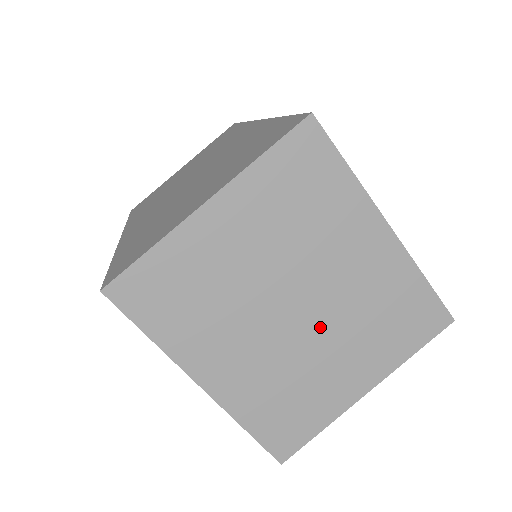
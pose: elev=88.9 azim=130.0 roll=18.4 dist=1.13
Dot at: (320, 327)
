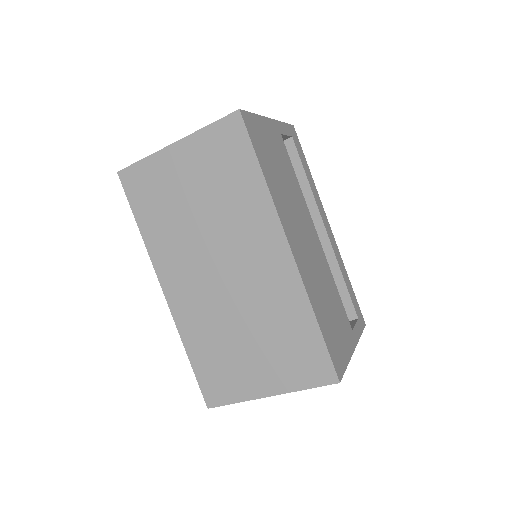
Dot at: occluded
